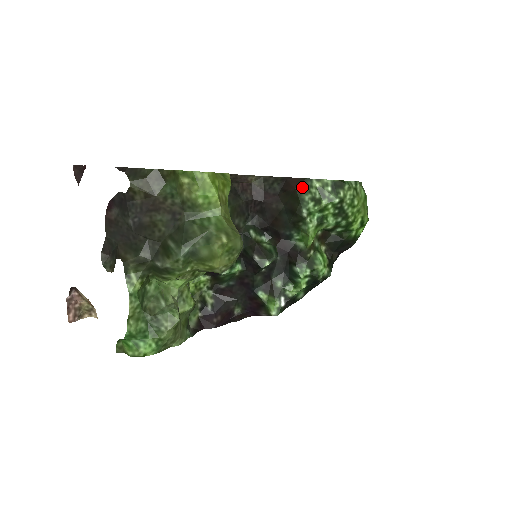
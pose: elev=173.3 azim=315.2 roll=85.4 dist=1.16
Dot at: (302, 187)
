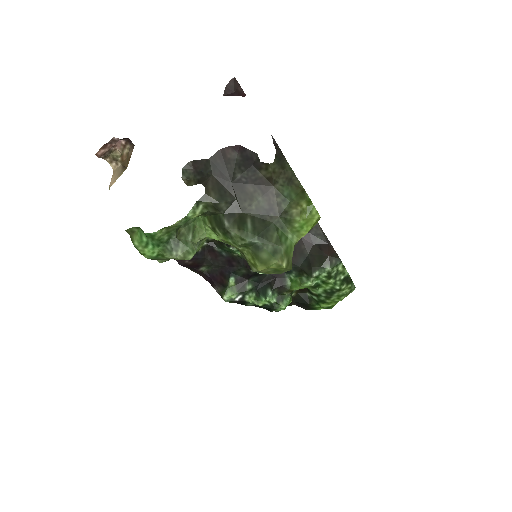
Dot at: (332, 260)
